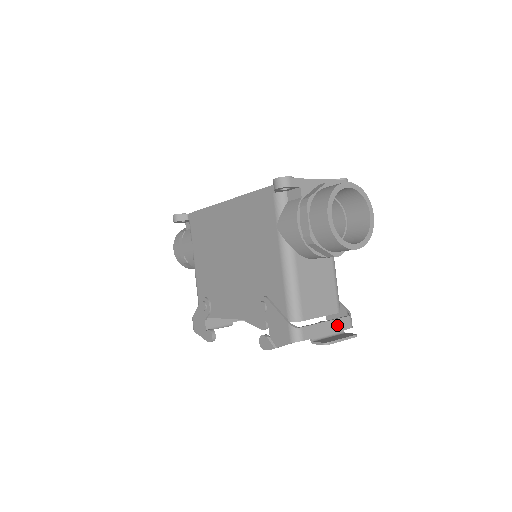
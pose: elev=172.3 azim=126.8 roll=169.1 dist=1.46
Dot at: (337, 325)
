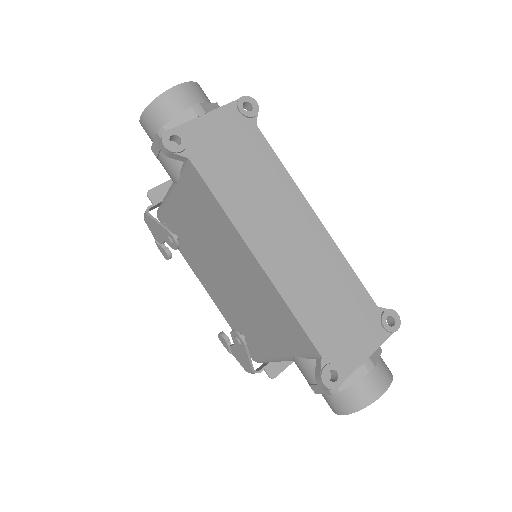
Dot at: occluded
